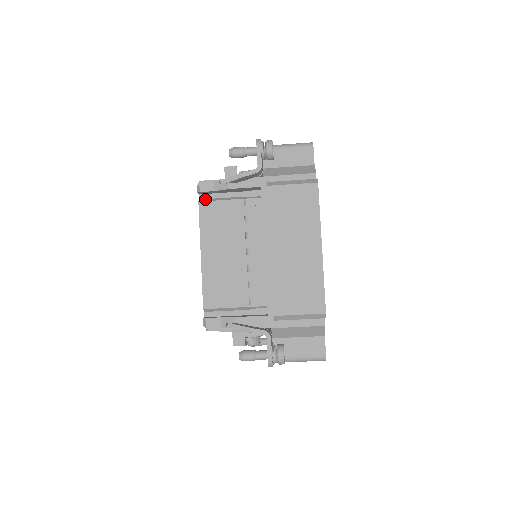
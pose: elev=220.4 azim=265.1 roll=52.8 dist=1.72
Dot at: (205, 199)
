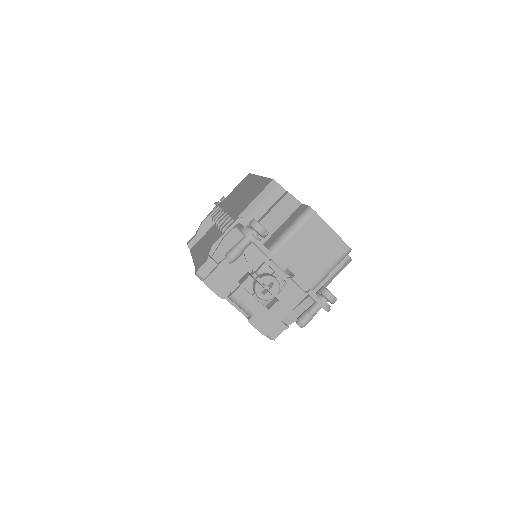
Dot at: occluded
